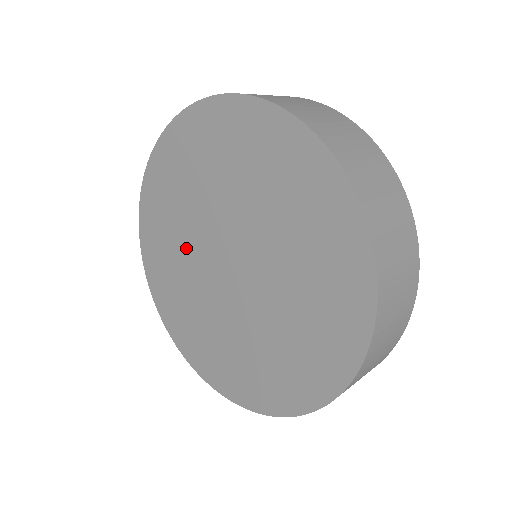
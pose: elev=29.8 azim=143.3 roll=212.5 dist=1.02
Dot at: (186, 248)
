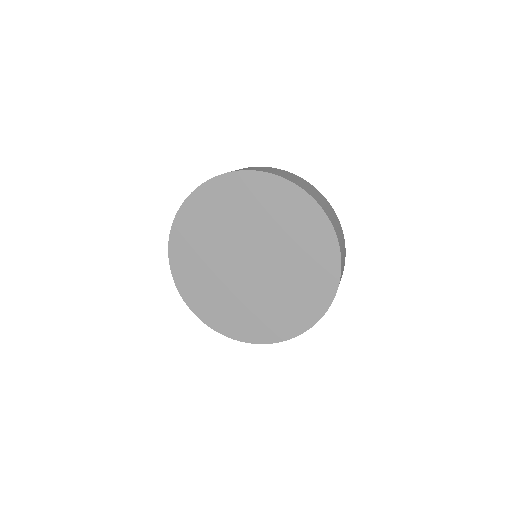
Dot at: (217, 273)
